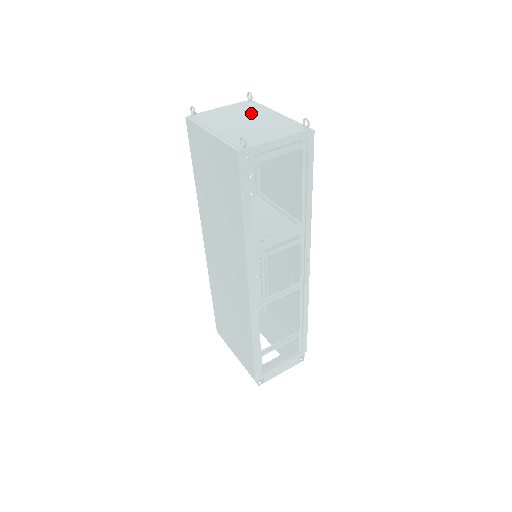
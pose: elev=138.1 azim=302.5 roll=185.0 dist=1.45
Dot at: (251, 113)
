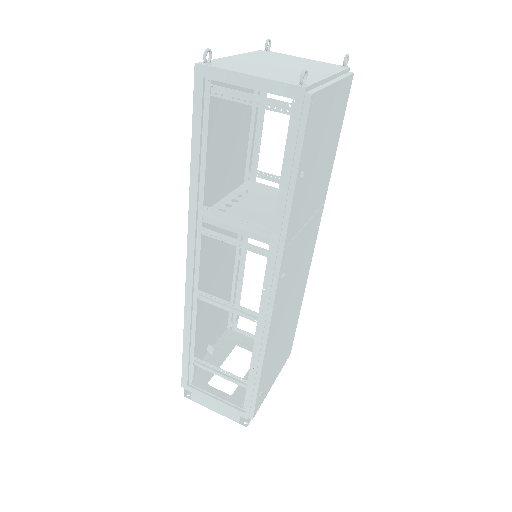
Dot at: (309, 66)
